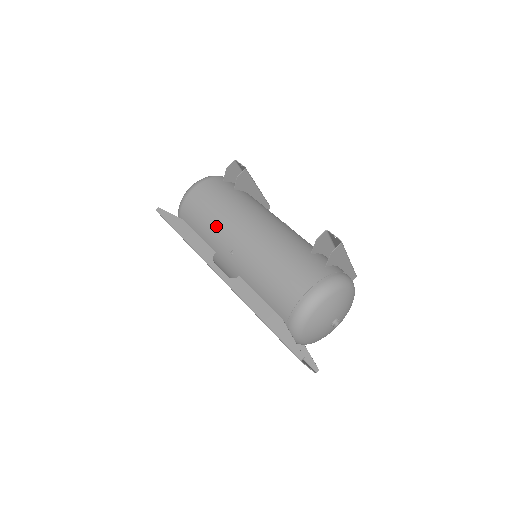
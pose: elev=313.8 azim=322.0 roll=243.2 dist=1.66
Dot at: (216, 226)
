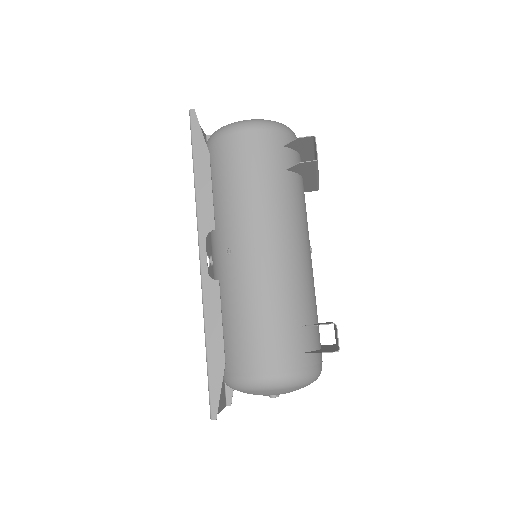
Dot at: (234, 206)
